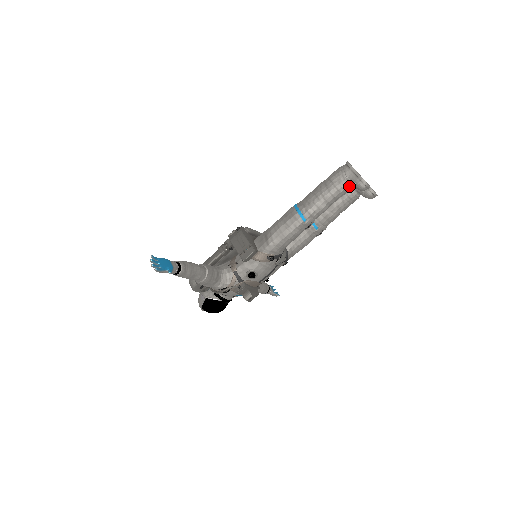
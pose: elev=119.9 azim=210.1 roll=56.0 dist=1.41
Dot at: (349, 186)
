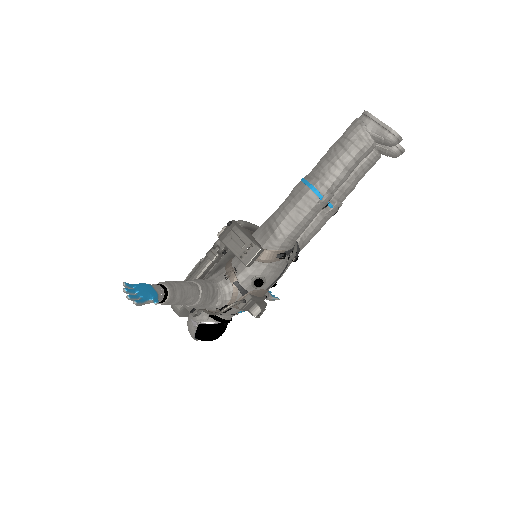
Dot at: (374, 143)
